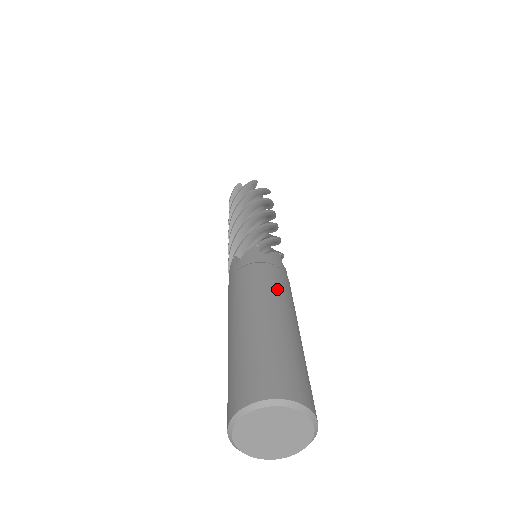
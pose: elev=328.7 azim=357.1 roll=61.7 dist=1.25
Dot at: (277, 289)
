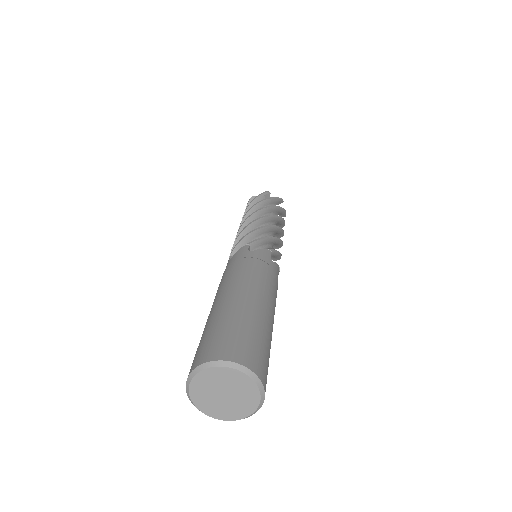
Dot at: (274, 294)
